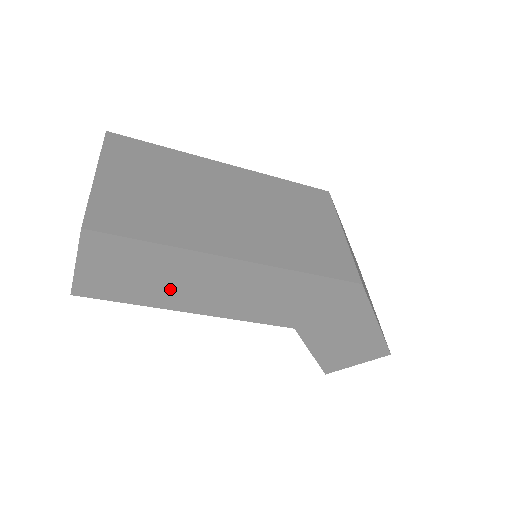
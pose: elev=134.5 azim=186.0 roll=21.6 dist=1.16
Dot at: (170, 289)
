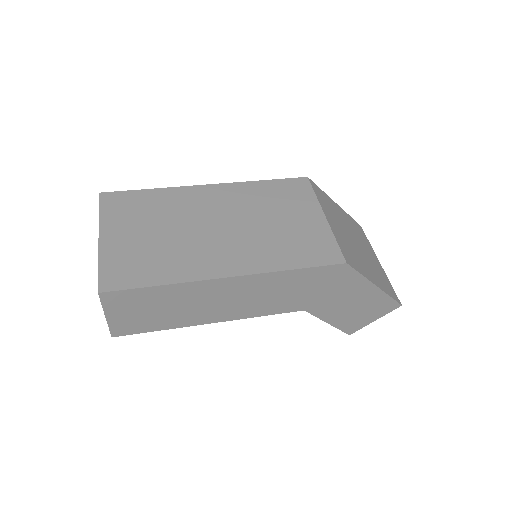
Dot at: (186, 312)
